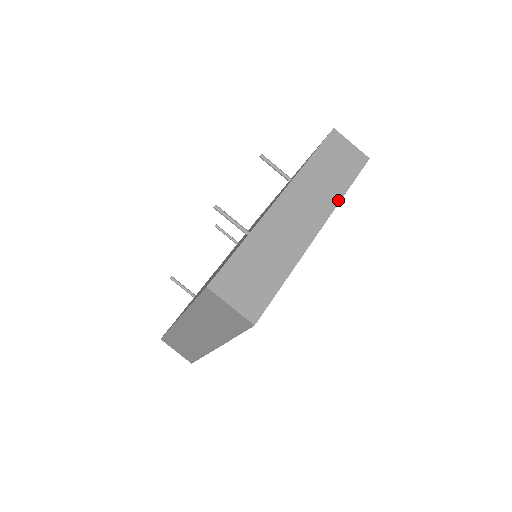
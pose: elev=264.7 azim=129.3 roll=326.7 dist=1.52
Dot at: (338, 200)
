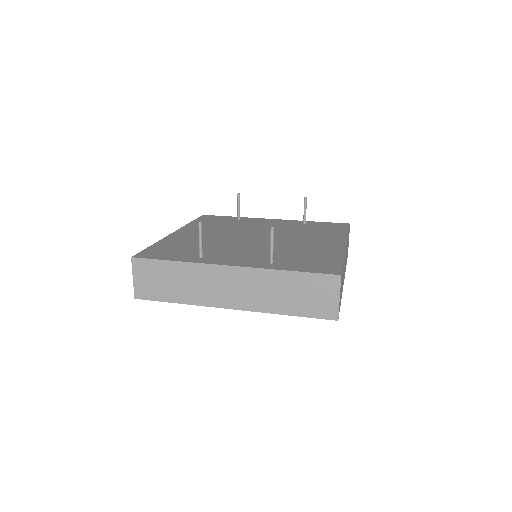
Dot at: (269, 311)
